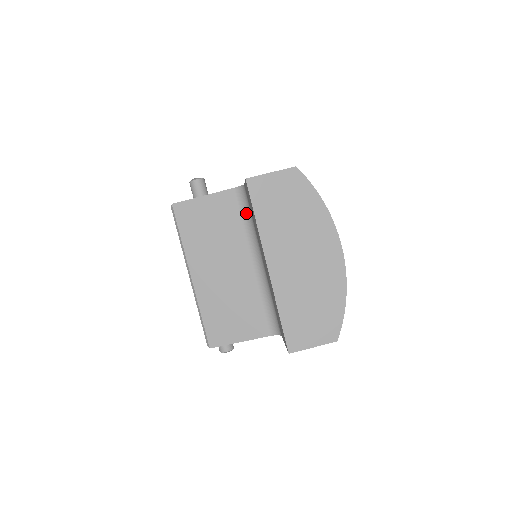
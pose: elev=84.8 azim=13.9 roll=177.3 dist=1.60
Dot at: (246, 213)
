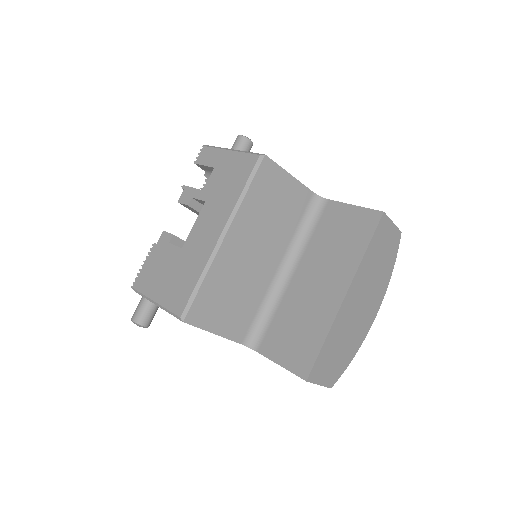
Dot at: (307, 221)
